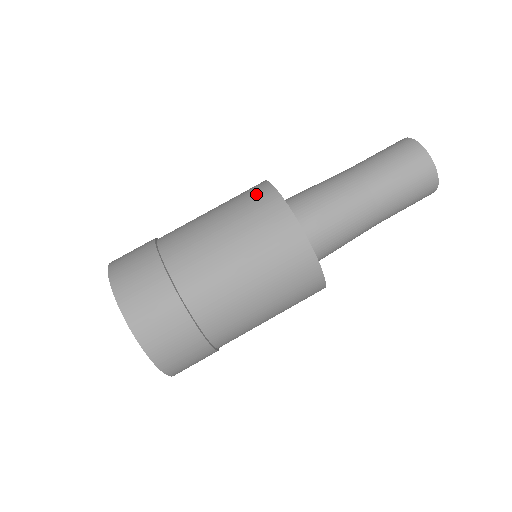
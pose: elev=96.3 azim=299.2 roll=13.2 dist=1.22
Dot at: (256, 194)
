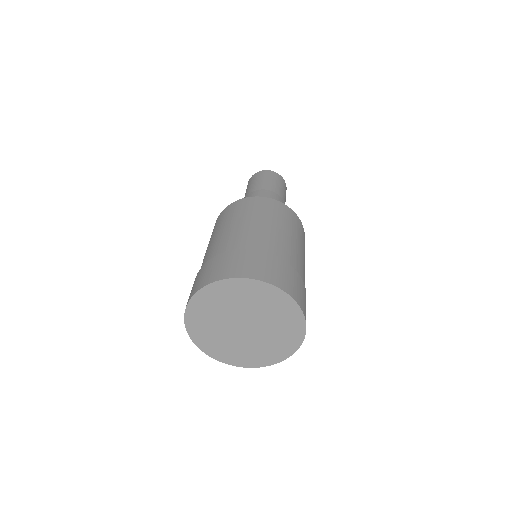
Dot at: occluded
